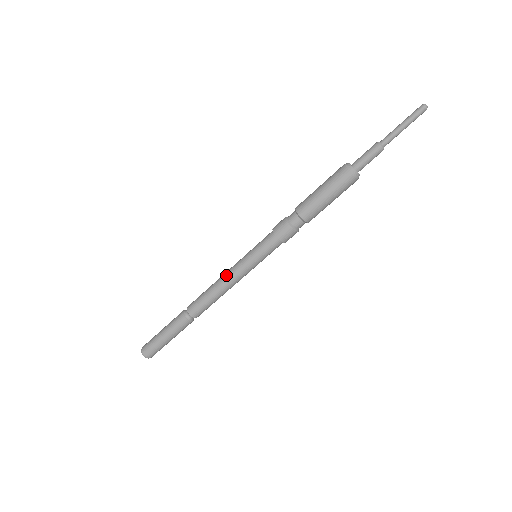
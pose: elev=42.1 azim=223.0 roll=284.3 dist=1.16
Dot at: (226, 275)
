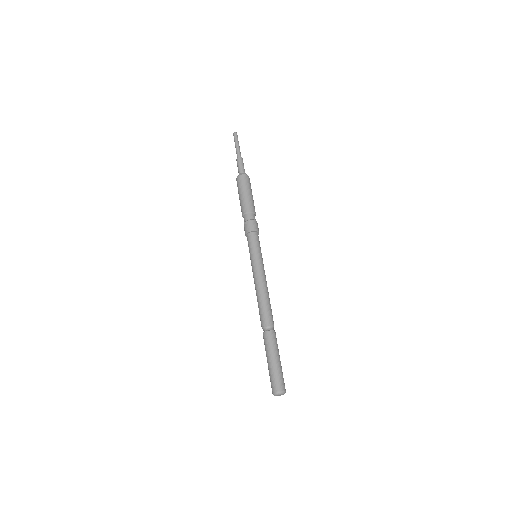
Dot at: (254, 282)
